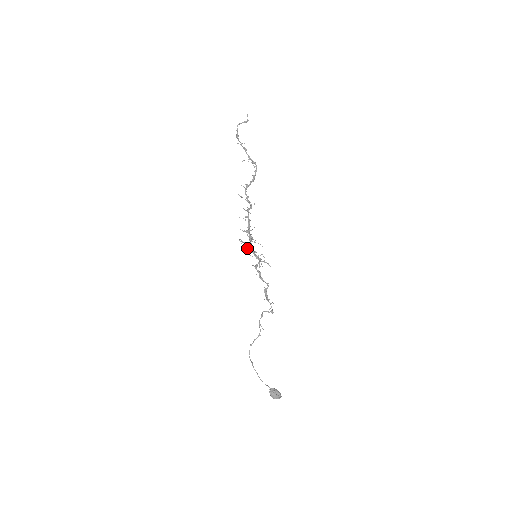
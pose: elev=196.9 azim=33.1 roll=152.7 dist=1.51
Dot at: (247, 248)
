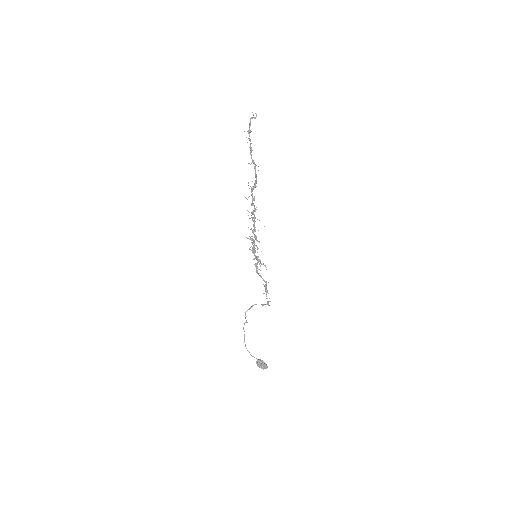
Dot at: (251, 246)
